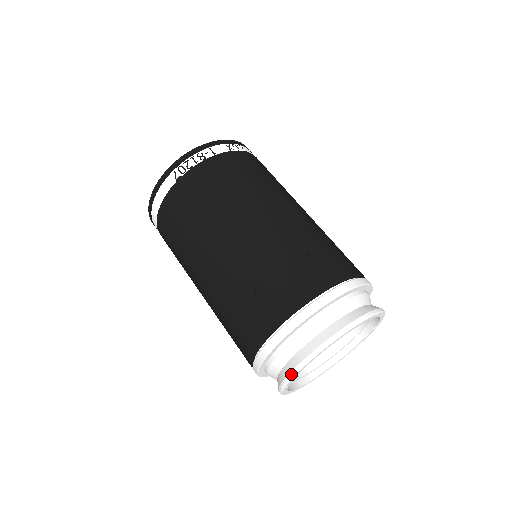
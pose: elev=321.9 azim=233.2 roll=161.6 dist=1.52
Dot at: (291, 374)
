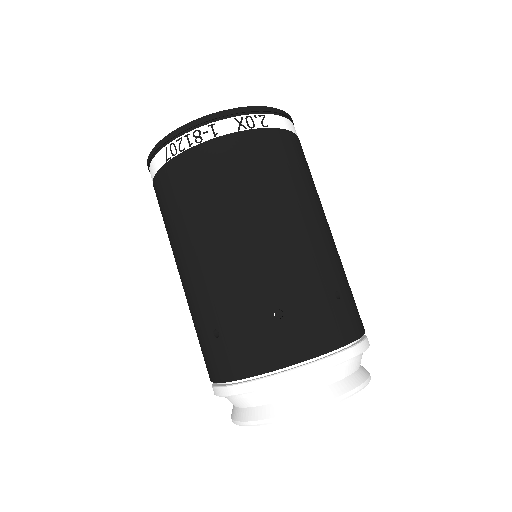
Dot at: (234, 422)
